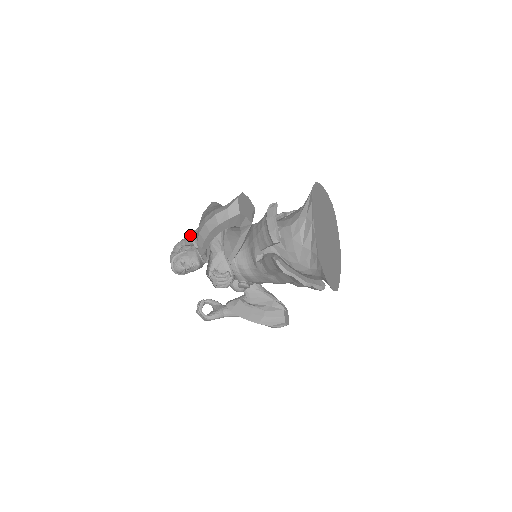
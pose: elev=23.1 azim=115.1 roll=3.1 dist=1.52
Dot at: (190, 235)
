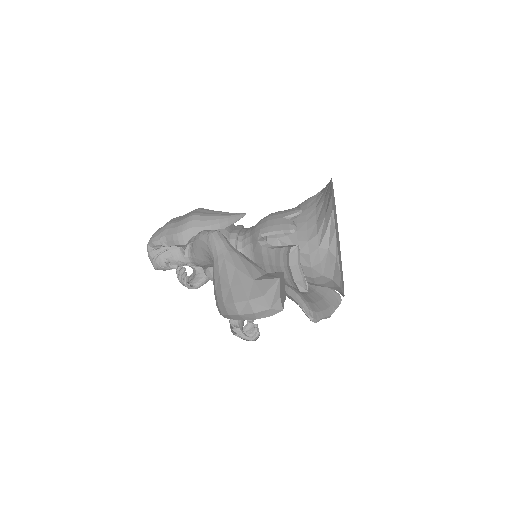
Dot at: (174, 240)
